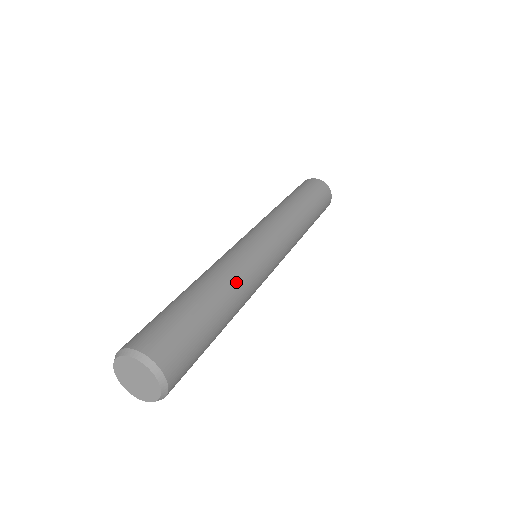
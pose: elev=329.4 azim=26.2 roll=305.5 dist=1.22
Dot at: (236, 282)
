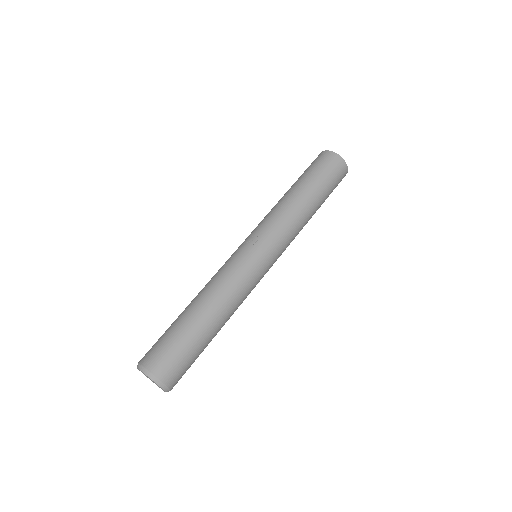
Dot at: (234, 309)
